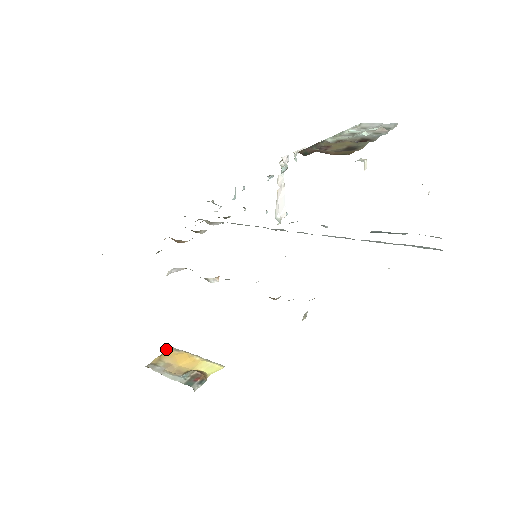
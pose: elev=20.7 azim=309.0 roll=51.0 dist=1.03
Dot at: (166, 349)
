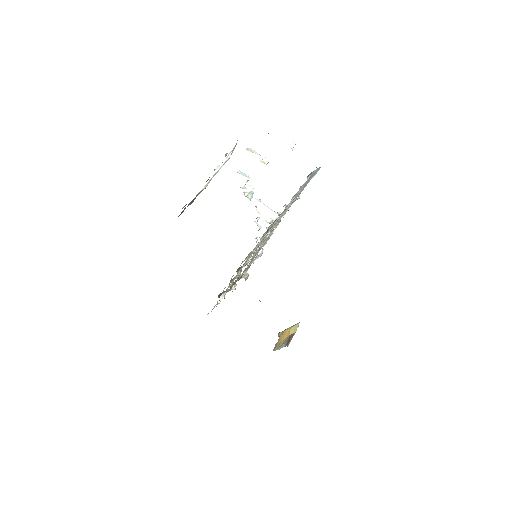
Dot at: (279, 336)
